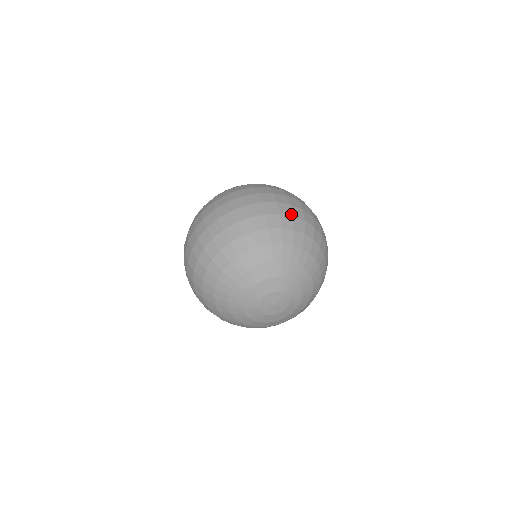
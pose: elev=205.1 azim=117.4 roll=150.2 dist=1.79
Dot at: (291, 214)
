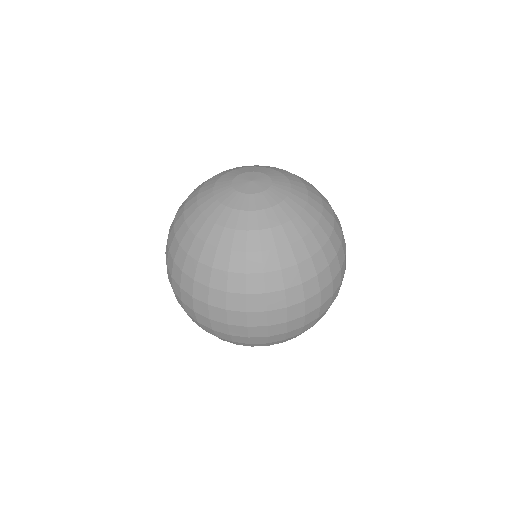
Dot at: (248, 343)
